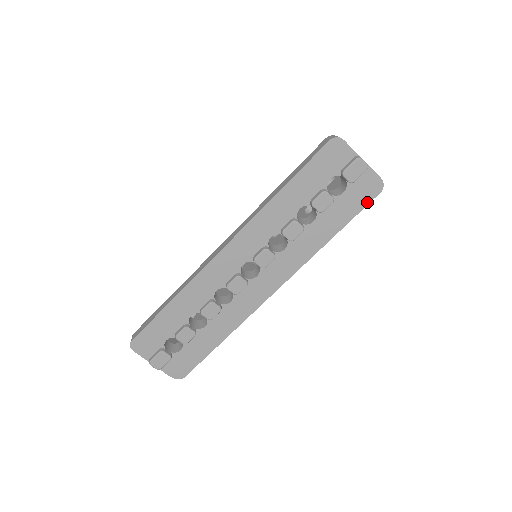
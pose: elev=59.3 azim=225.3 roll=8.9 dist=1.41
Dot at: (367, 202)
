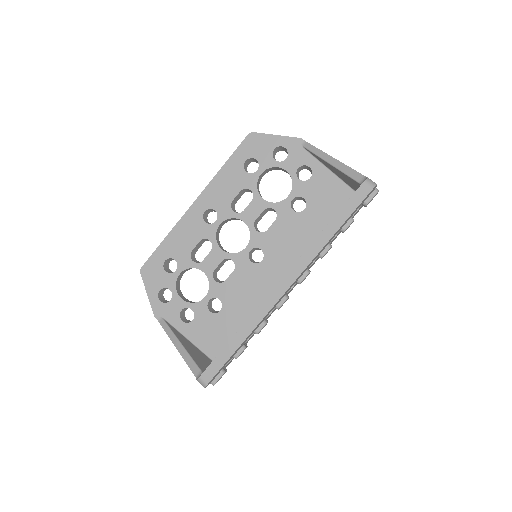
Dot at: occluded
